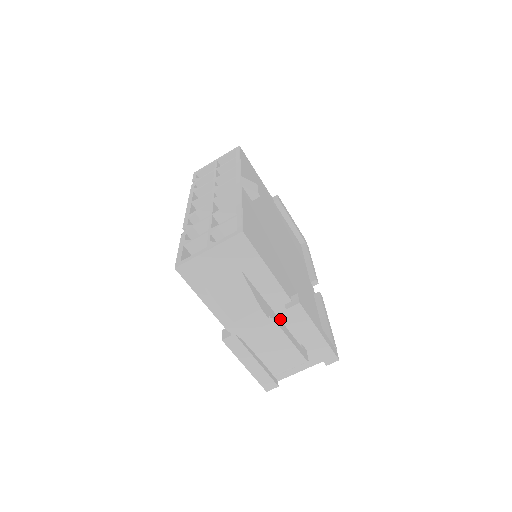
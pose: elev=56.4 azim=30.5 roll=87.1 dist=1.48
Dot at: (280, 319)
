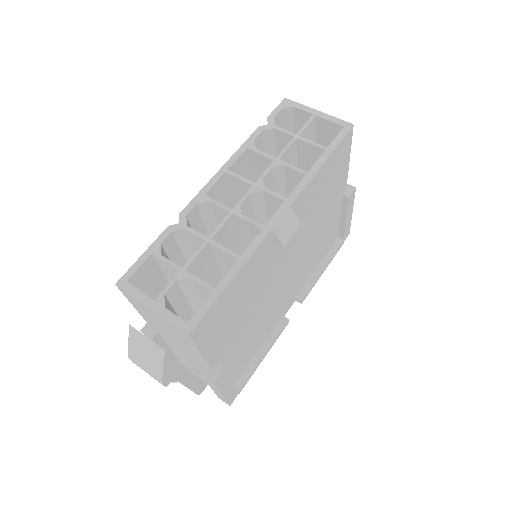
Dot at: (198, 363)
